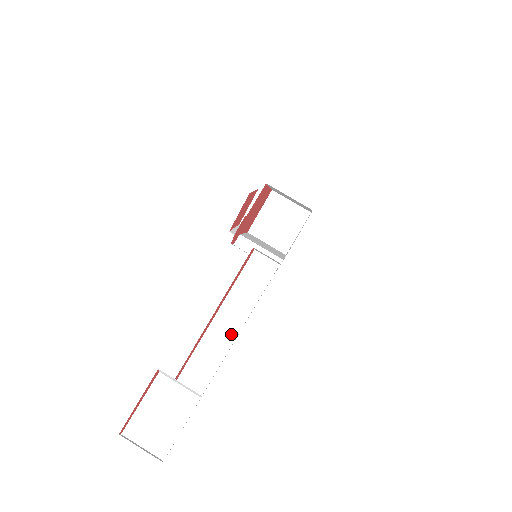
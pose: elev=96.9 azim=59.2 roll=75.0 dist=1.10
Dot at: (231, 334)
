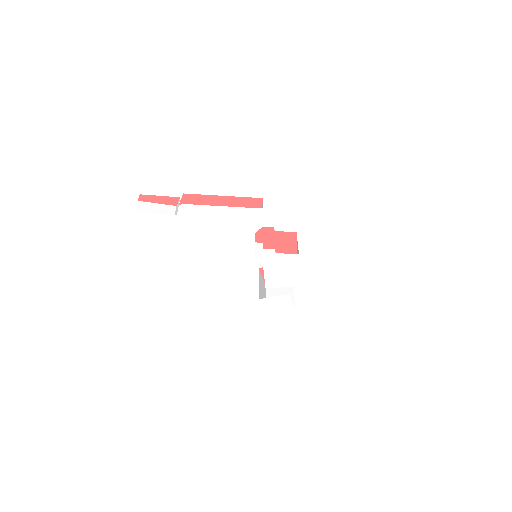
Dot at: (215, 215)
